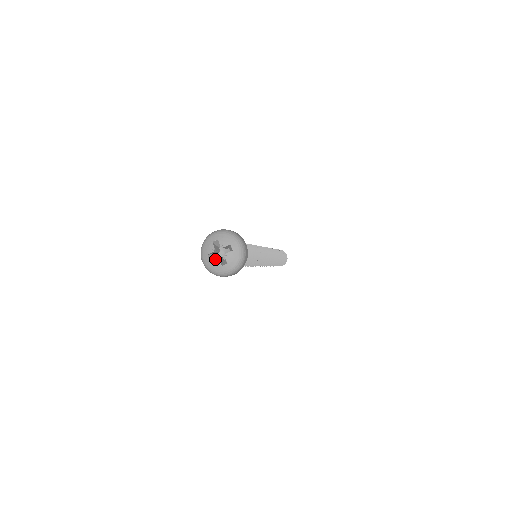
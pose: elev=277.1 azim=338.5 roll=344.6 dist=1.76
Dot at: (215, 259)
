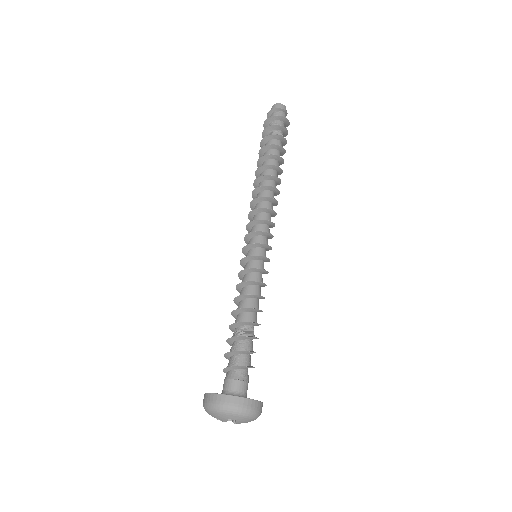
Dot at: (234, 423)
